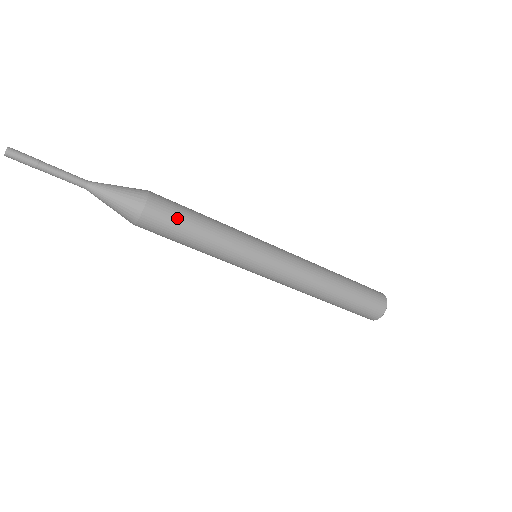
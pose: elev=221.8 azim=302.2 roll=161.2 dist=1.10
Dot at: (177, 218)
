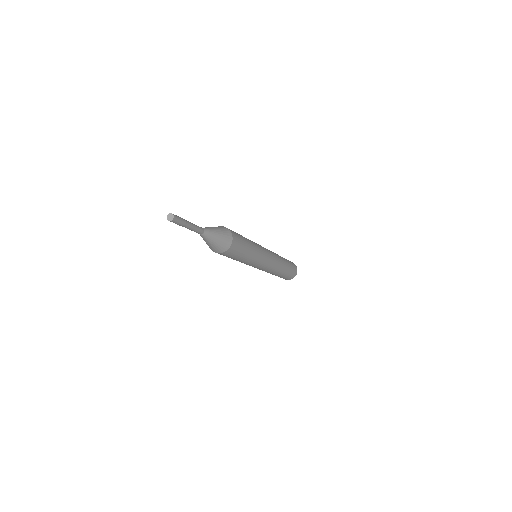
Dot at: (241, 248)
